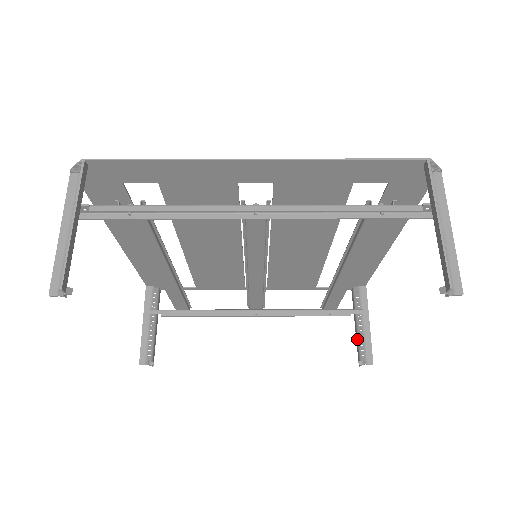
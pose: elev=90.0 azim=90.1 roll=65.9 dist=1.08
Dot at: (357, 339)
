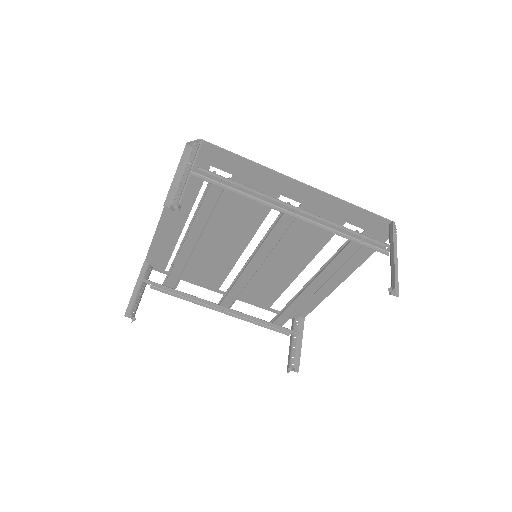
Dot at: (290, 353)
